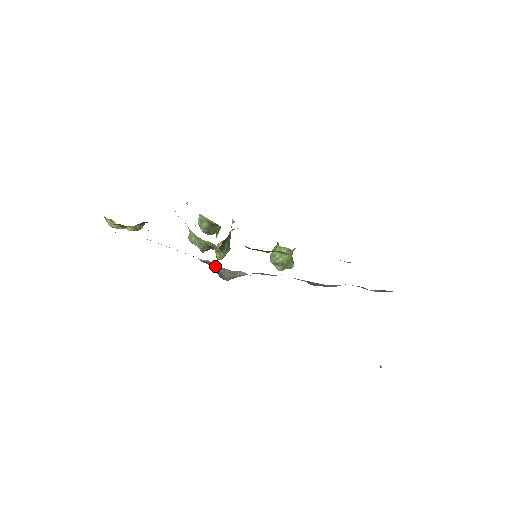
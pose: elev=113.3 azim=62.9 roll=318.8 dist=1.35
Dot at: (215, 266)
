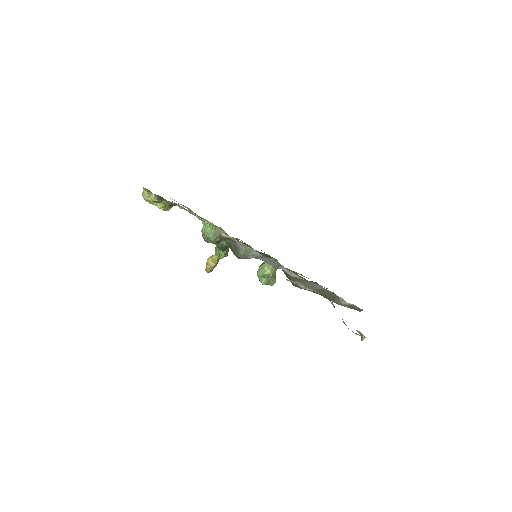
Dot at: (235, 242)
